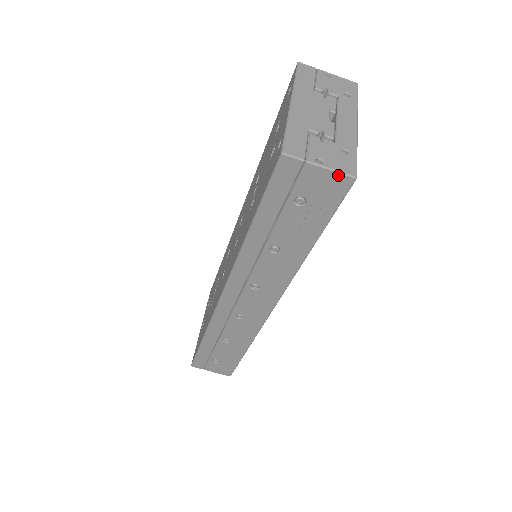
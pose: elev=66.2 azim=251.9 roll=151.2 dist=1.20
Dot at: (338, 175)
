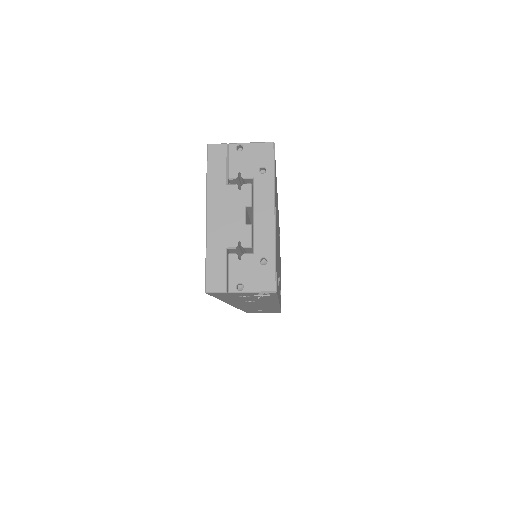
Dot at: (260, 292)
